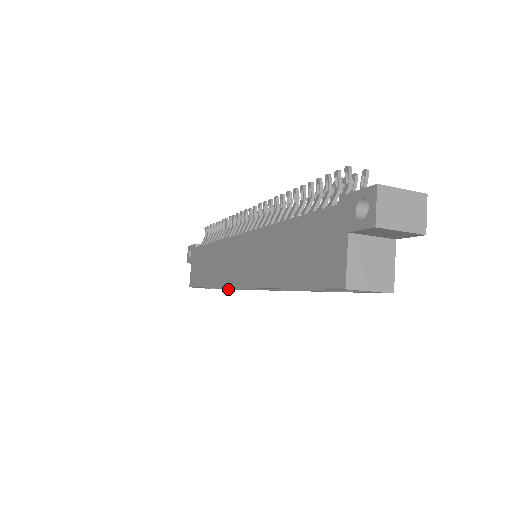
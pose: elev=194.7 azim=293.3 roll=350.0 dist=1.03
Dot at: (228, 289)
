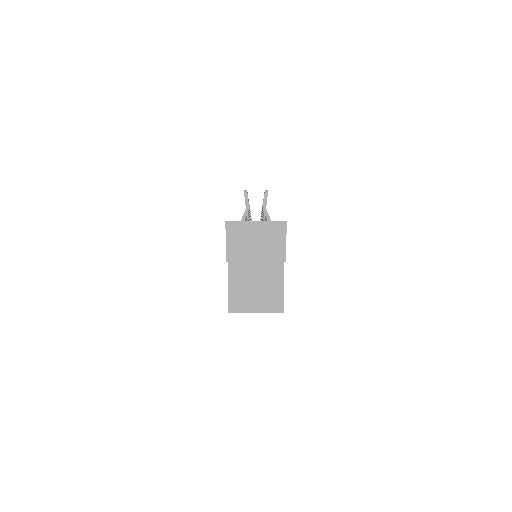
Dot at: occluded
